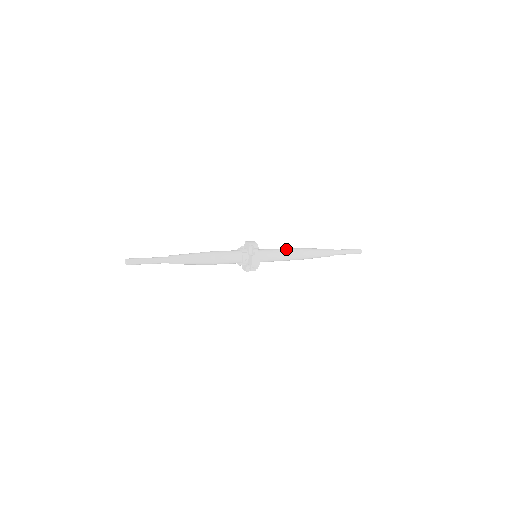
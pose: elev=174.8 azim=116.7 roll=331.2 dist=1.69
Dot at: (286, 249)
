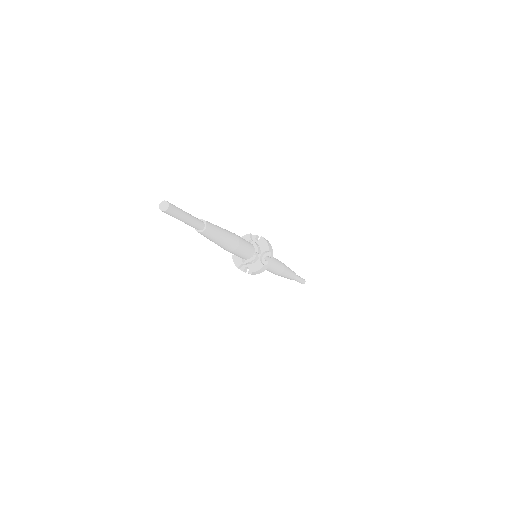
Dot at: (278, 261)
